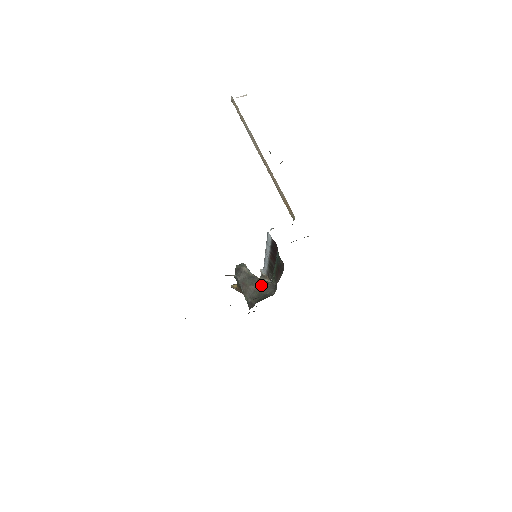
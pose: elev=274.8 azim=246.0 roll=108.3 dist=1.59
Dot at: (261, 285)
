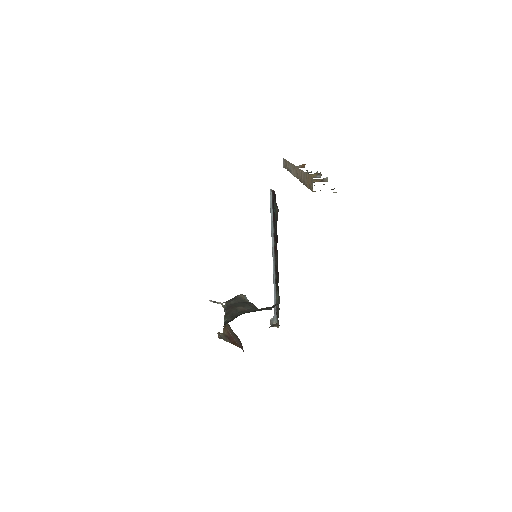
Dot at: (257, 308)
